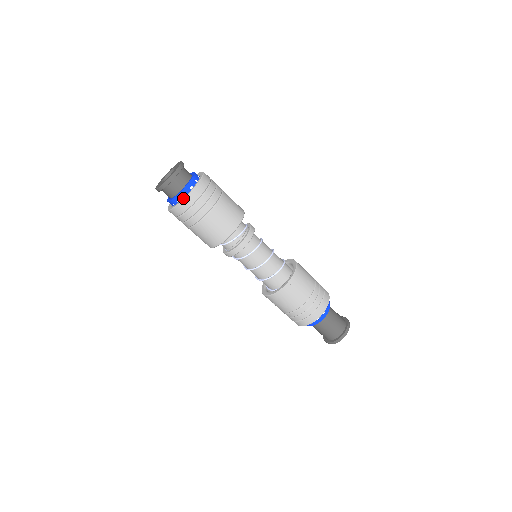
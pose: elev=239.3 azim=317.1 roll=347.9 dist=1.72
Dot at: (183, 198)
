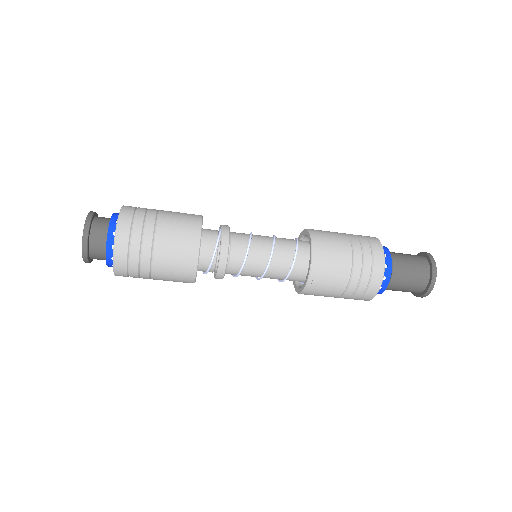
Dot at: occluded
